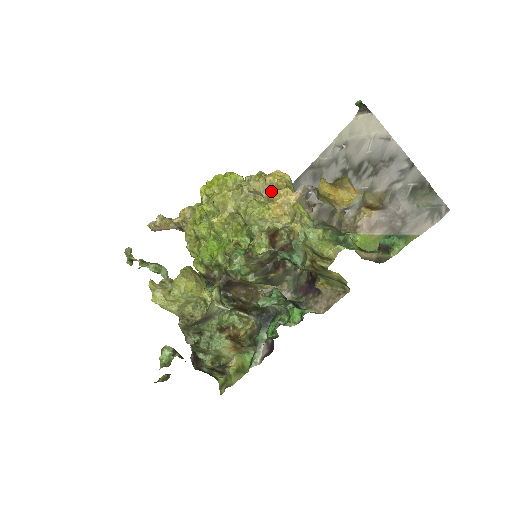
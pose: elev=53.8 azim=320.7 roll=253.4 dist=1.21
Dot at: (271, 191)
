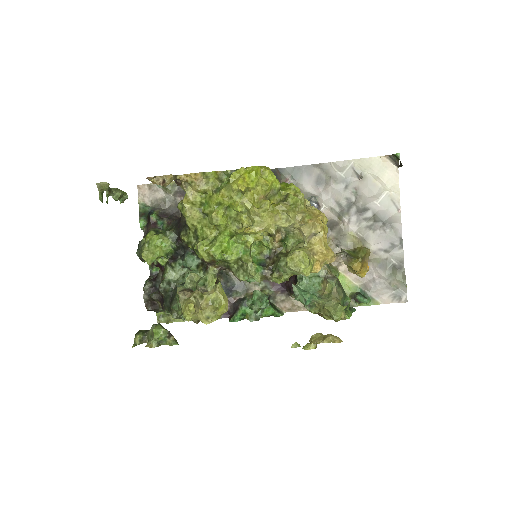
Dot at: (315, 241)
